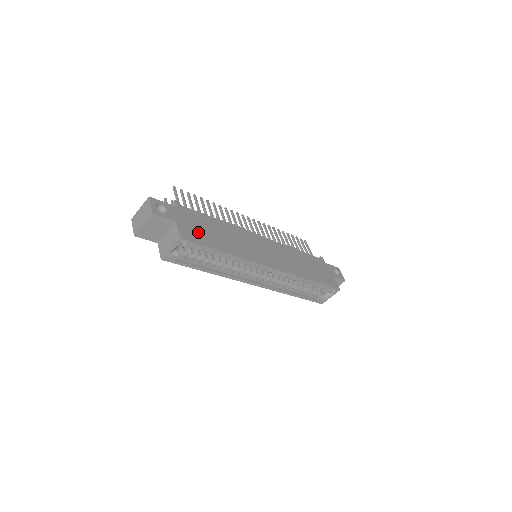
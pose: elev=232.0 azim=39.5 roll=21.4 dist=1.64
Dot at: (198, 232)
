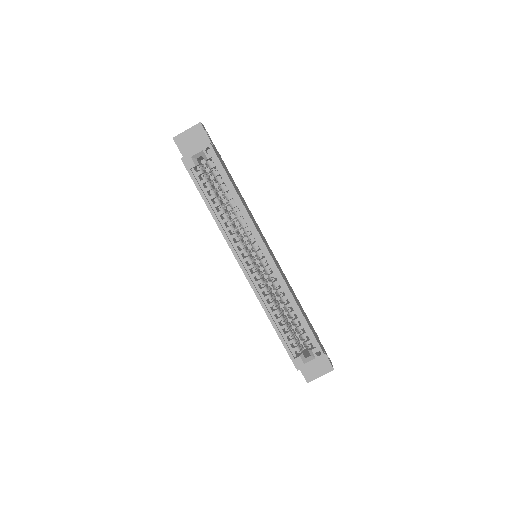
Dot at: (224, 166)
